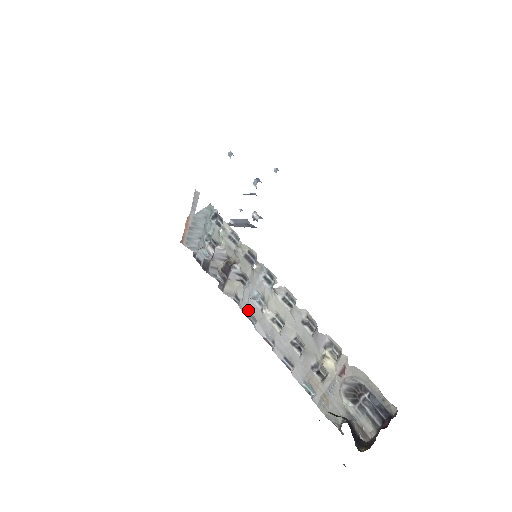
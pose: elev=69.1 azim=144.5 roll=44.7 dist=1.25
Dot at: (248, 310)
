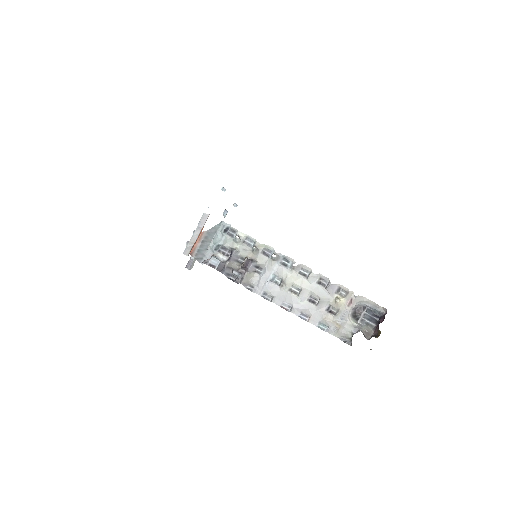
Dot at: (265, 291)
